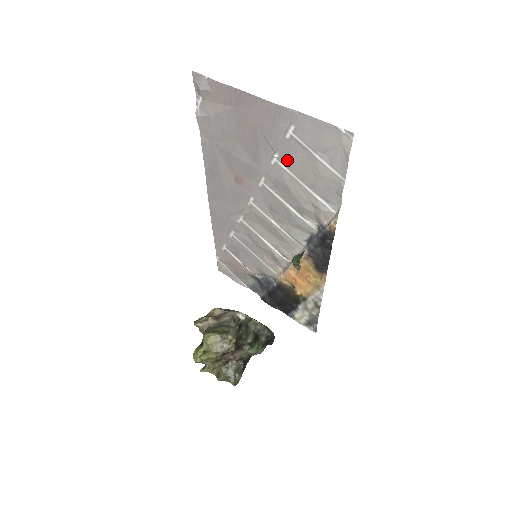
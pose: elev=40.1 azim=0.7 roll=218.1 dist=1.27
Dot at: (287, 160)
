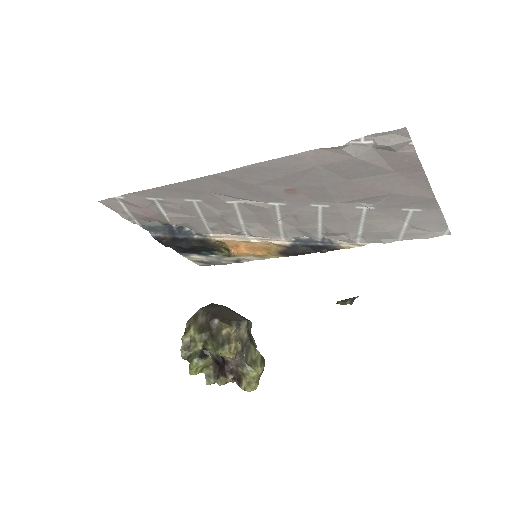
Dot at: (375, 214)
